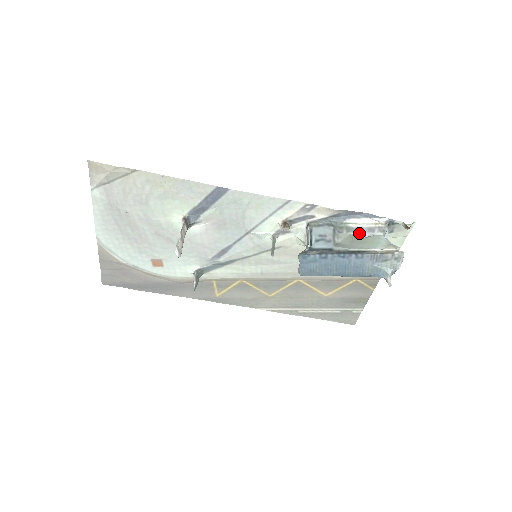
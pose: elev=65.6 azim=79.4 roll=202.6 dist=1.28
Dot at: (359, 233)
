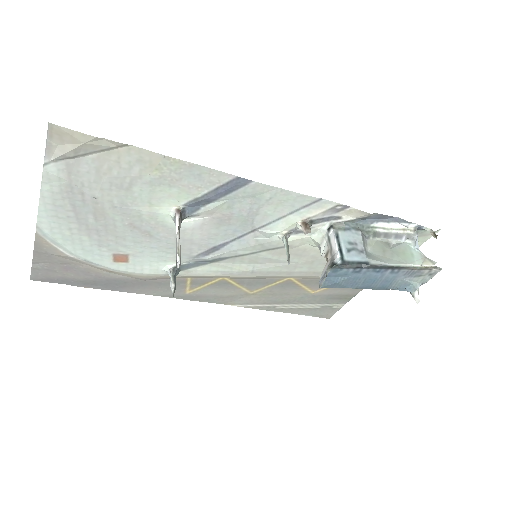
Dot at: (386, 239)
